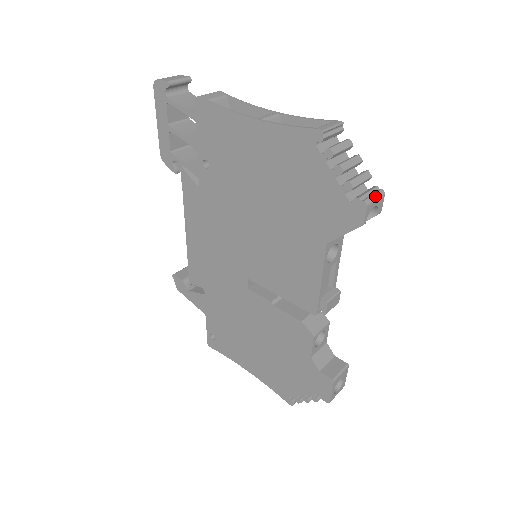
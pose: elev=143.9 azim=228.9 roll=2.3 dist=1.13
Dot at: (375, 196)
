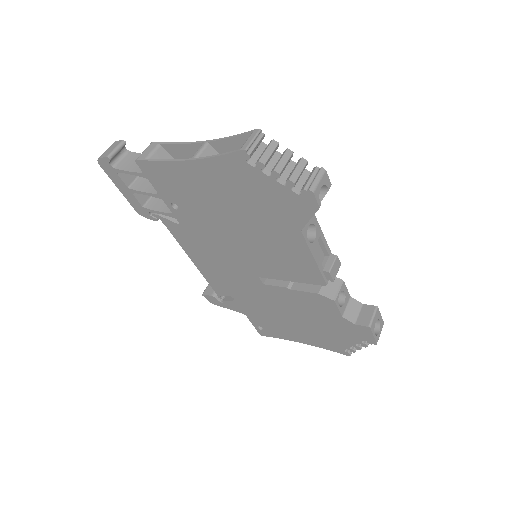
Dot at: (317, 179)
